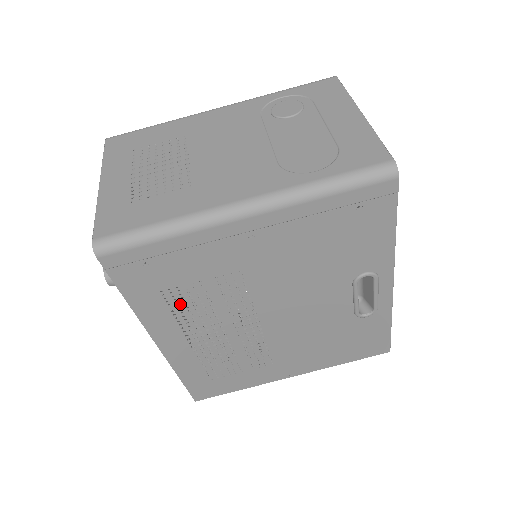
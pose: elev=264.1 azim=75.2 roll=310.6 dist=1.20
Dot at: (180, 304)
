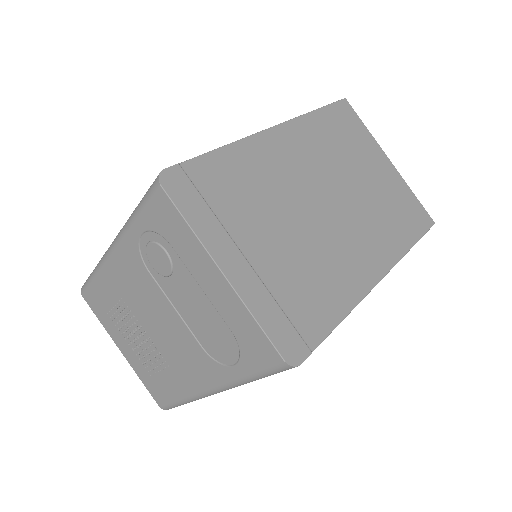
Dot at: occluded
